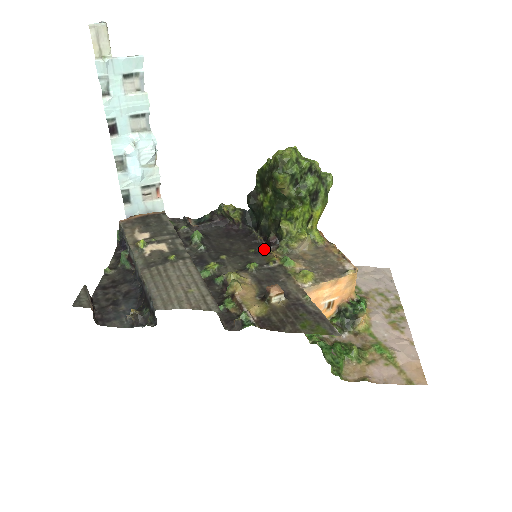
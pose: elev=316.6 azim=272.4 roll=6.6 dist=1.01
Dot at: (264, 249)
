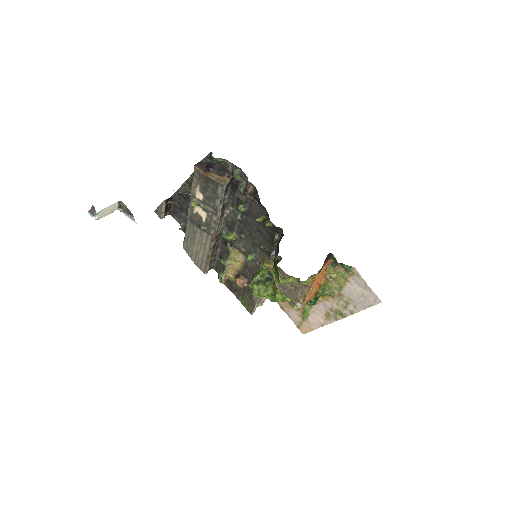
Dot at: (269, 253)
